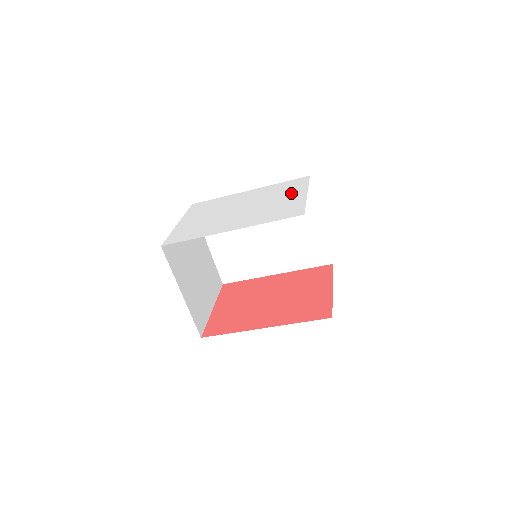
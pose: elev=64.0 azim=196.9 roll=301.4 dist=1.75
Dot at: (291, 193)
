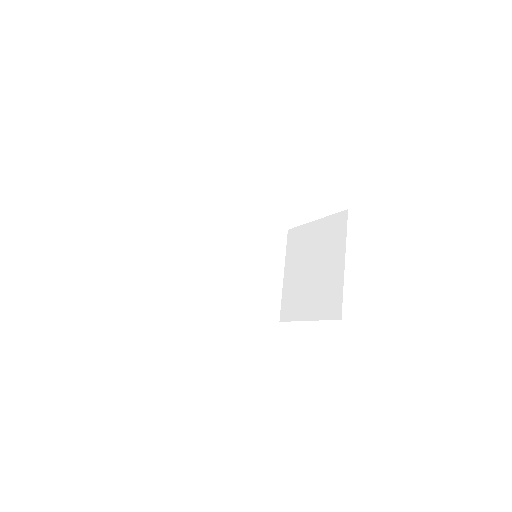
Dot at: occluded
